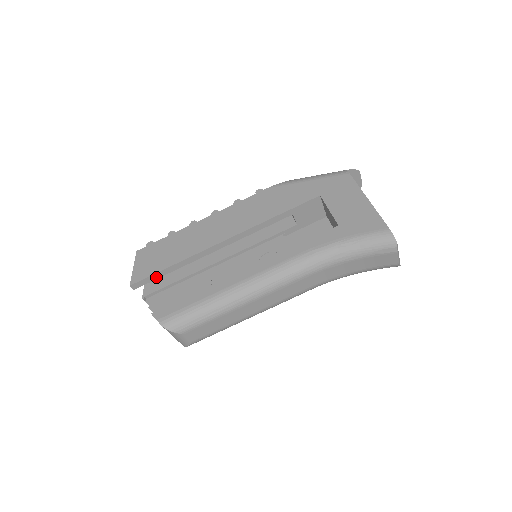
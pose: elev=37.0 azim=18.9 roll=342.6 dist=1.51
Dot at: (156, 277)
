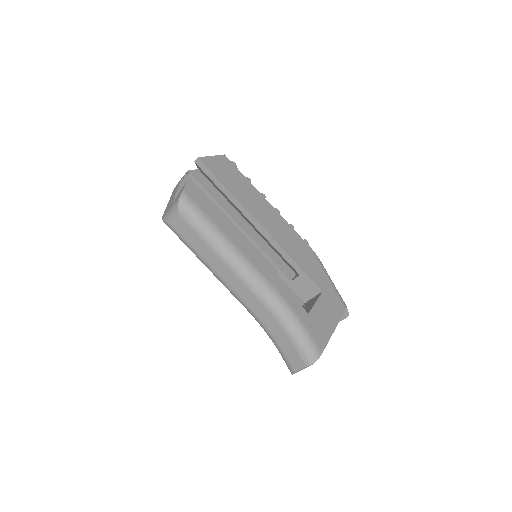
Dot at: (212, 178)
